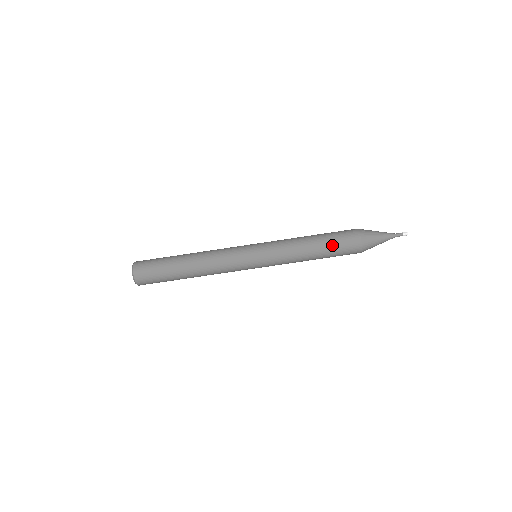
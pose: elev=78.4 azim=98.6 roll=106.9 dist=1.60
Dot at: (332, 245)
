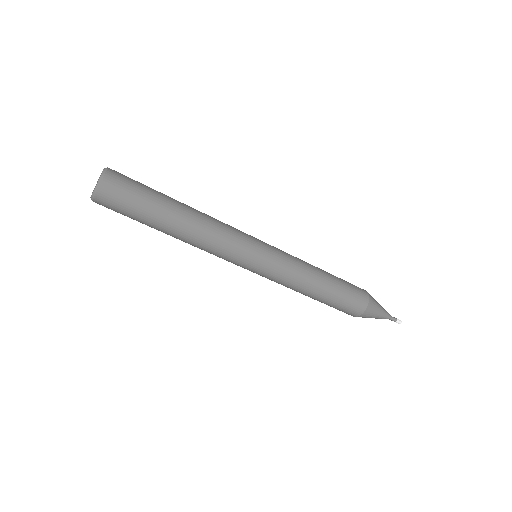
Dot at: (340, 295)
